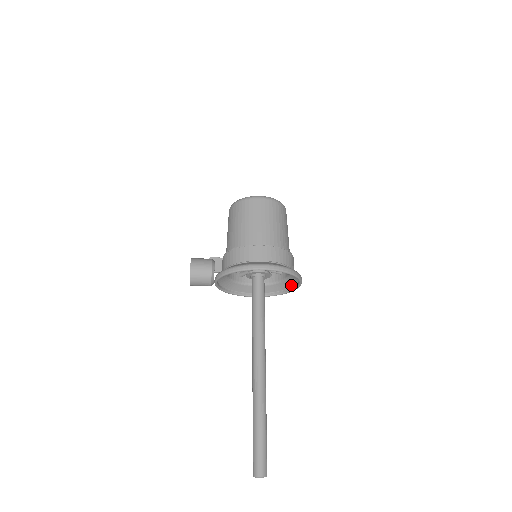
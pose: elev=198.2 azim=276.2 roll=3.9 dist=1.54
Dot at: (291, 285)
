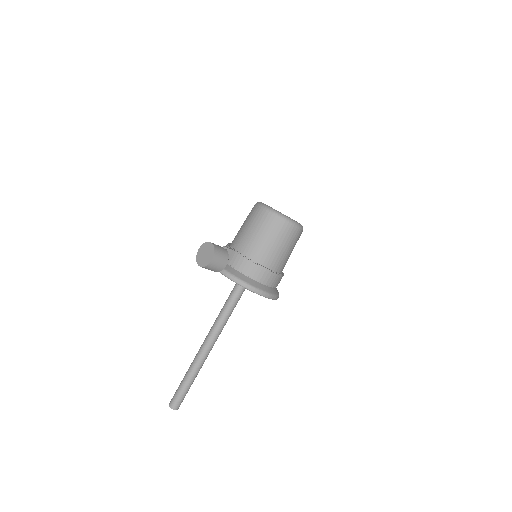
Dot at: occluded
